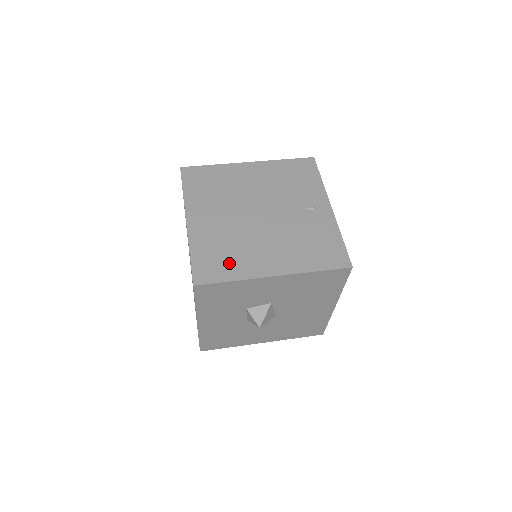
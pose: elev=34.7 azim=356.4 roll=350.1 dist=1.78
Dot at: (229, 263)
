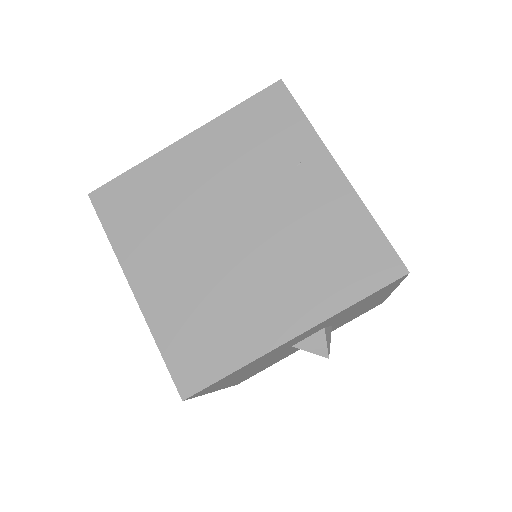
Dot at: occluded
